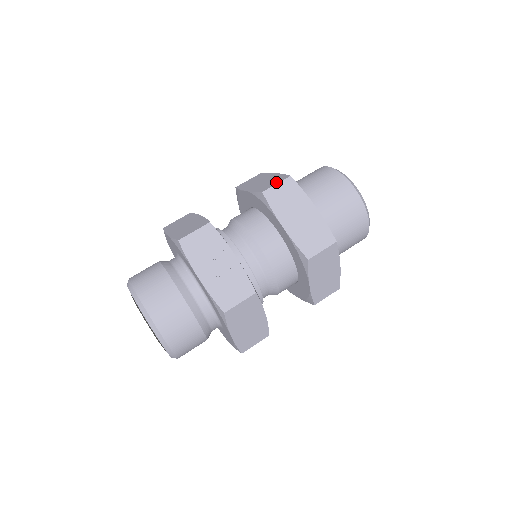
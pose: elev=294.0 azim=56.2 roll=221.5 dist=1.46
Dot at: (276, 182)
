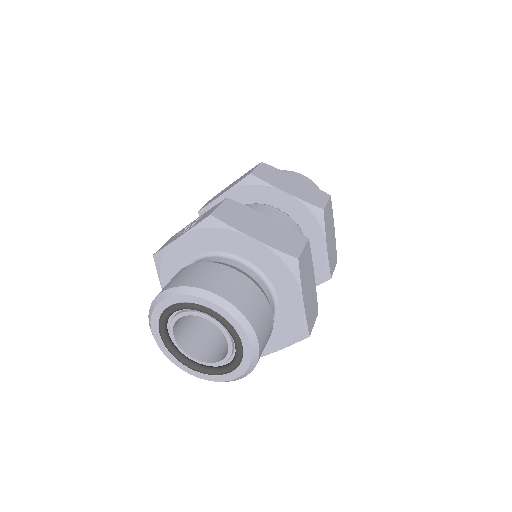
Dot at: occluded
